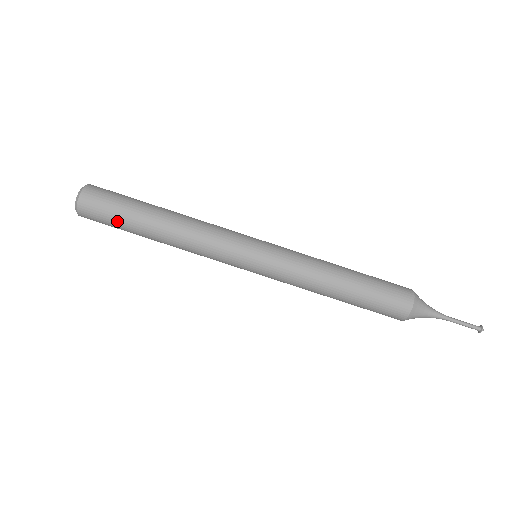
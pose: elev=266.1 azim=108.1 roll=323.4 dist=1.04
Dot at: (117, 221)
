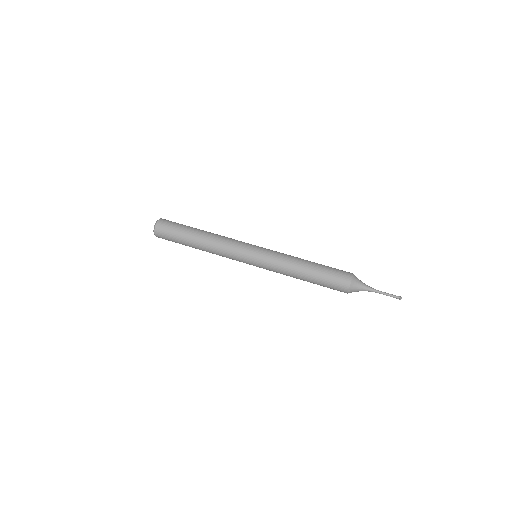
Dot at: (176, 240)
